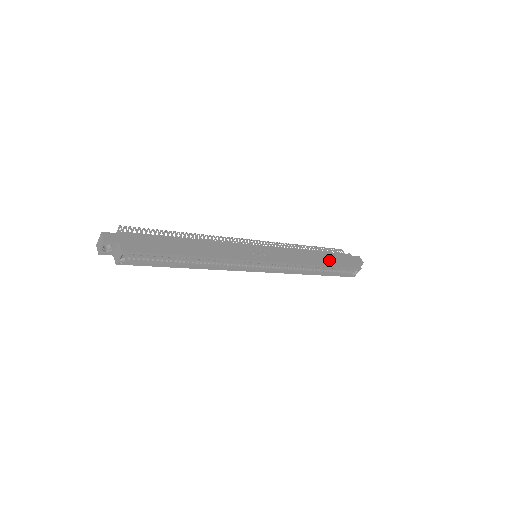
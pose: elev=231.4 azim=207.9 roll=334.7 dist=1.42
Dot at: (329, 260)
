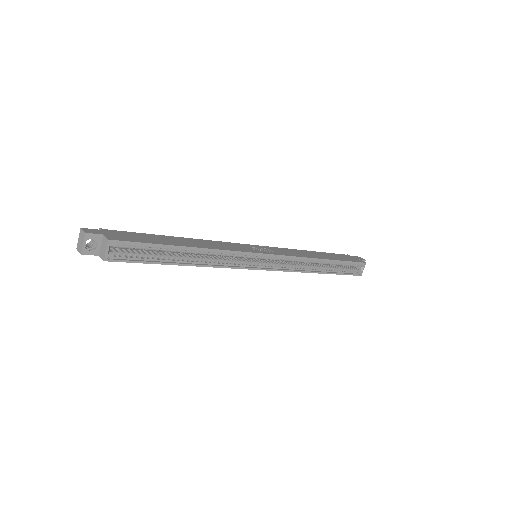
Dot at: (331, 257)
